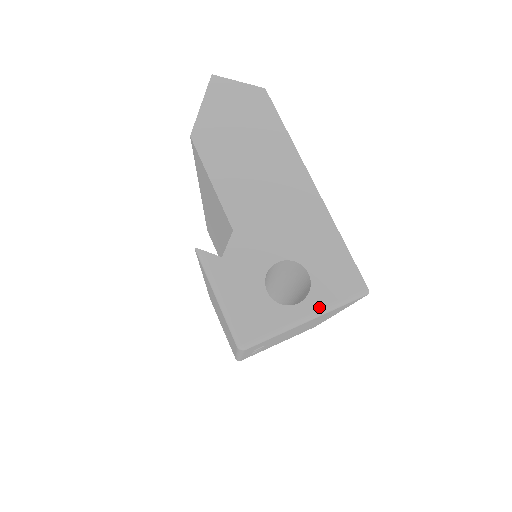
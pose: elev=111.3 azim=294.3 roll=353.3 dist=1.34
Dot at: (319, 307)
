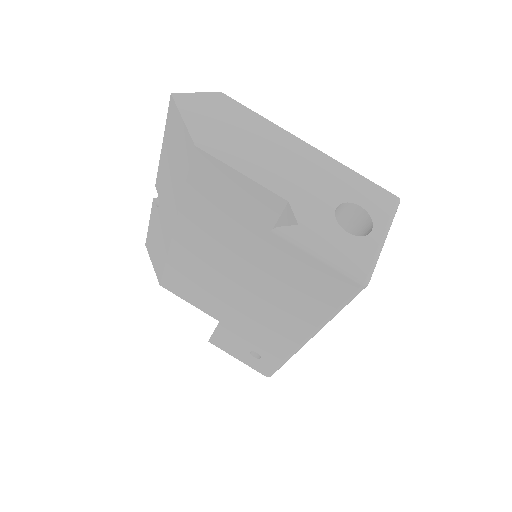
Dot at: (385, 225)
